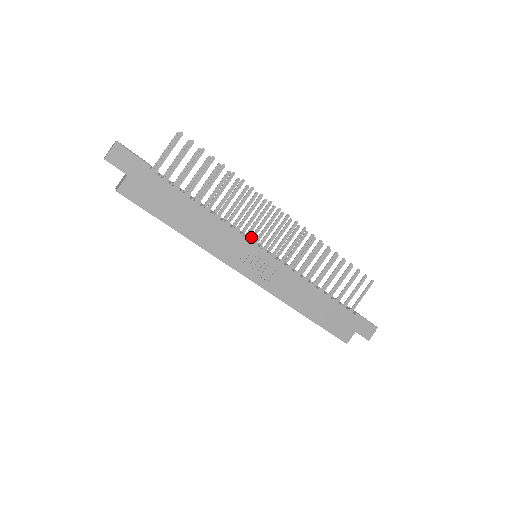
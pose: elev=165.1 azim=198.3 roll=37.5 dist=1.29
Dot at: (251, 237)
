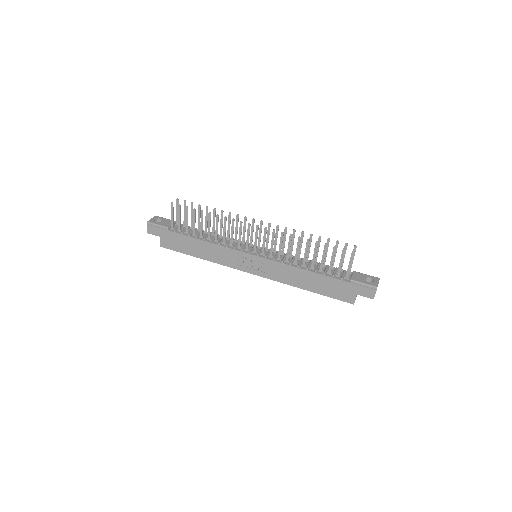
Dot at: (250, 243)
